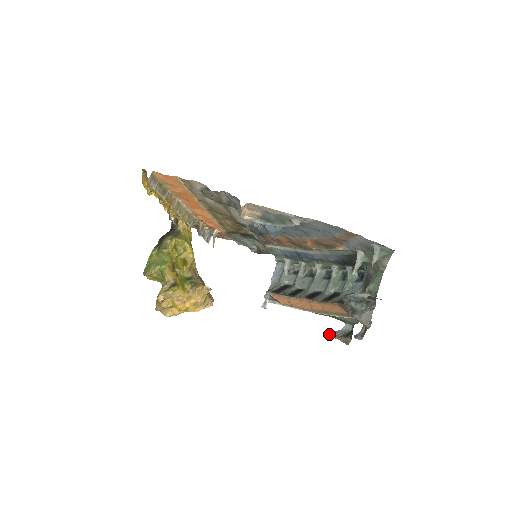
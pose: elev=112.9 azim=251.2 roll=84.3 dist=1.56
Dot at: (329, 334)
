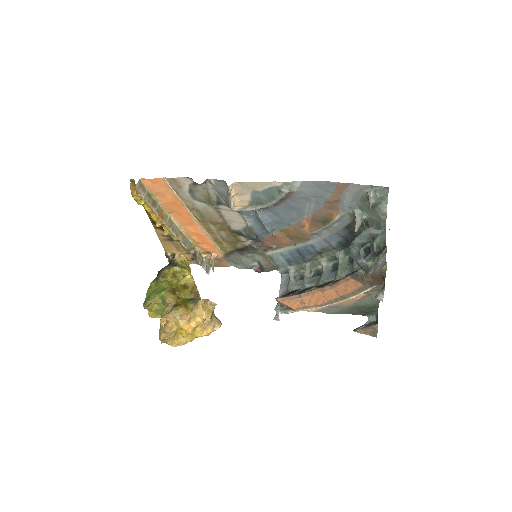
Dot at: occluded
